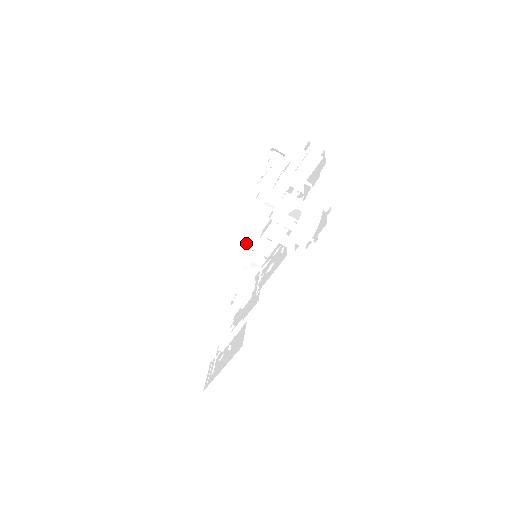
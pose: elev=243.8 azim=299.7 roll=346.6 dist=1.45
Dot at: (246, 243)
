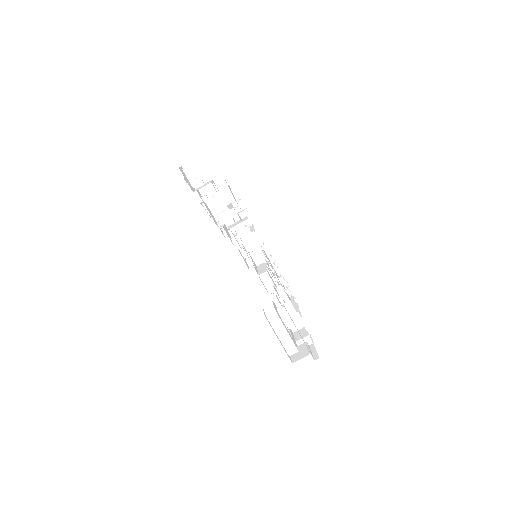
Dot at: occluded
